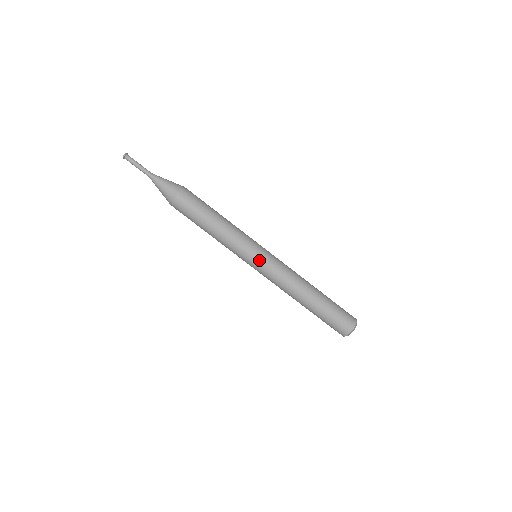
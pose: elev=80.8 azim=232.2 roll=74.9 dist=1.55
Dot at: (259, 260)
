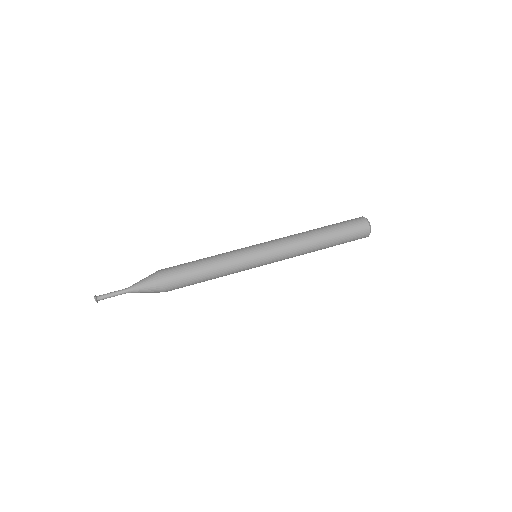
Dot at: (259, 247)
